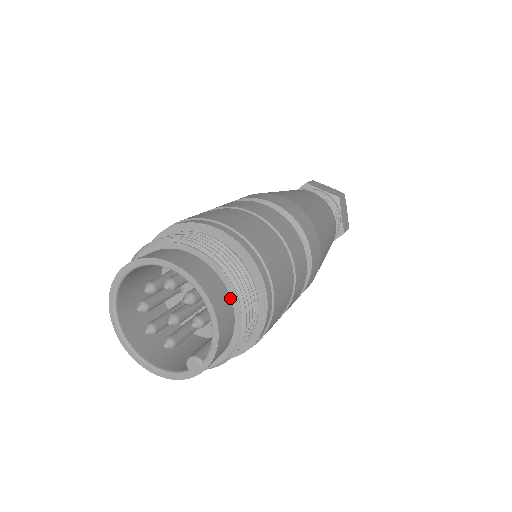
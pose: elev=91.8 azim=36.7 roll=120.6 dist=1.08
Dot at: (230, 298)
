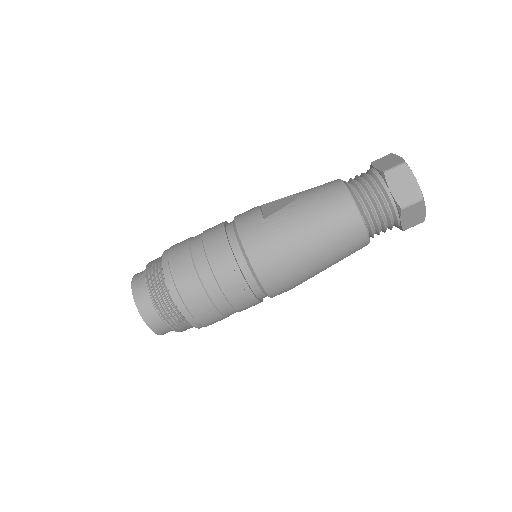
Dot at: (167, 324)
